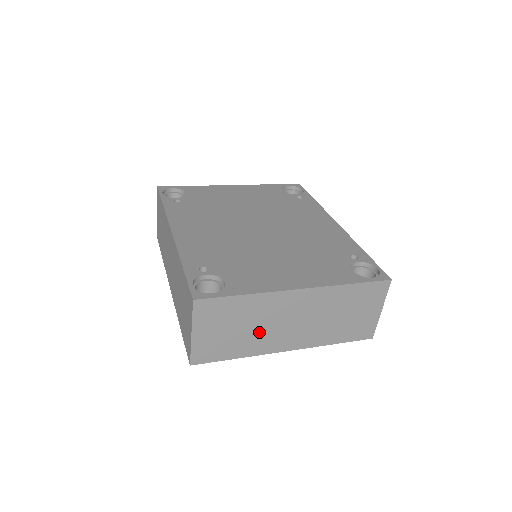
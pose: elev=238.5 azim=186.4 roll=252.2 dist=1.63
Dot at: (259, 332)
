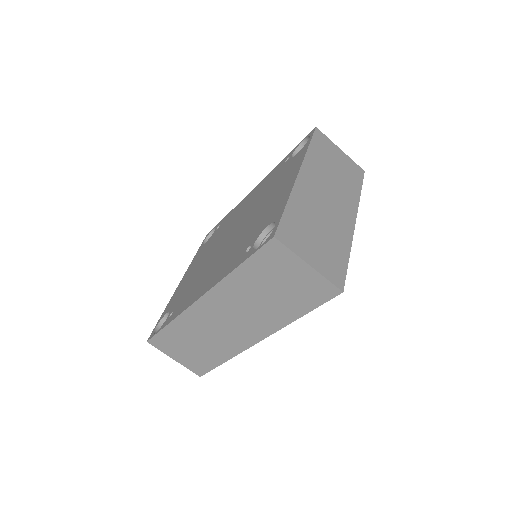
Dot at: (328, 224)
